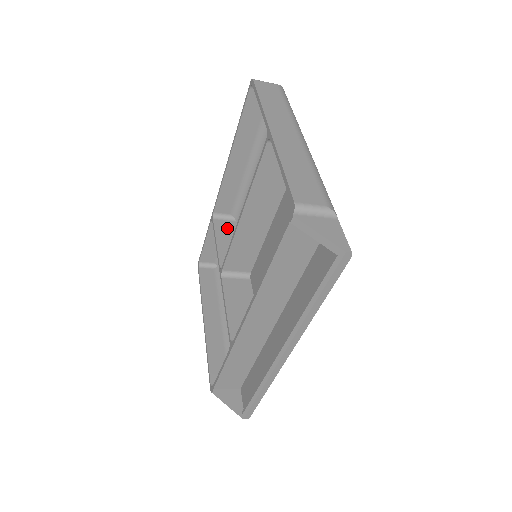
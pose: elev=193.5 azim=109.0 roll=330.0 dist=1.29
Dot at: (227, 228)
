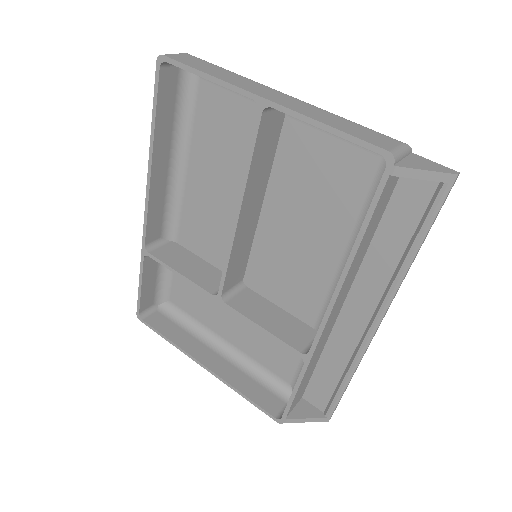
Dot at: (171, 253)
